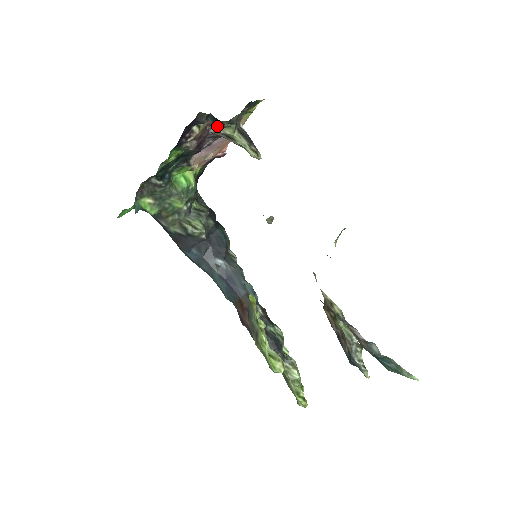
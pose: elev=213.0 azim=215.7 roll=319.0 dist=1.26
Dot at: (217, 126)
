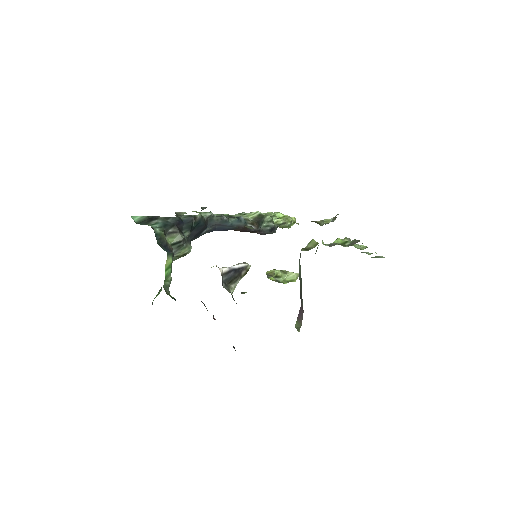
Dot at: occluded
